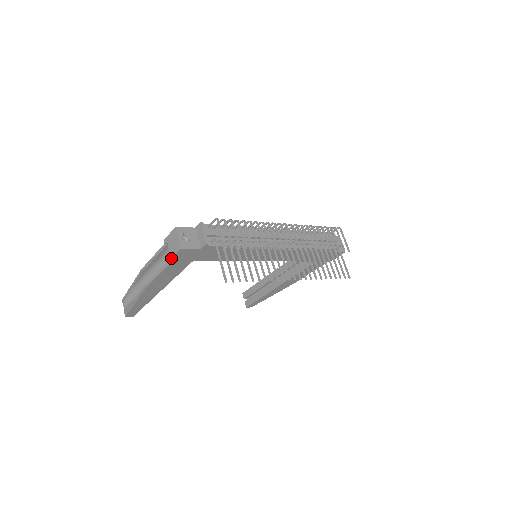
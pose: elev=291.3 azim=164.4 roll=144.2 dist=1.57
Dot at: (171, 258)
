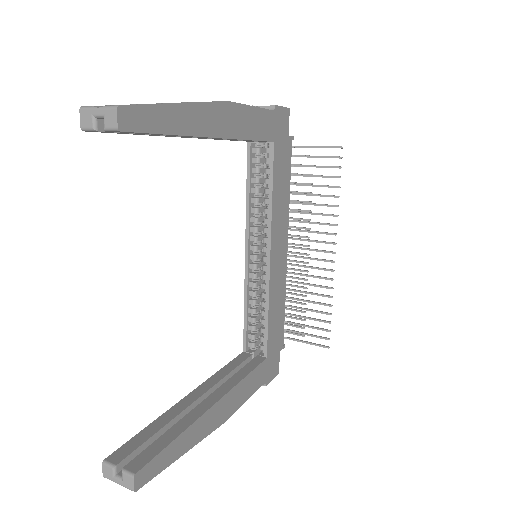
Dot at: occluded
